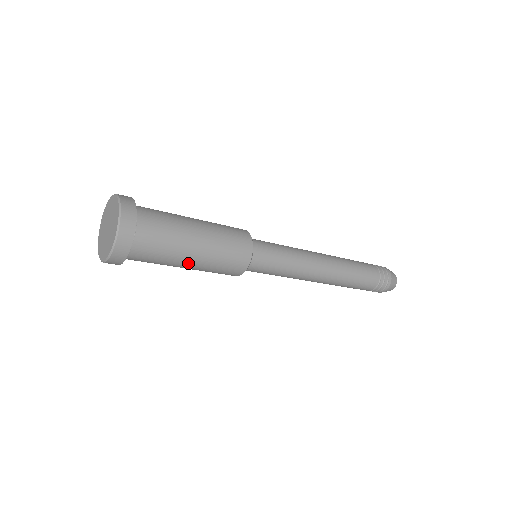
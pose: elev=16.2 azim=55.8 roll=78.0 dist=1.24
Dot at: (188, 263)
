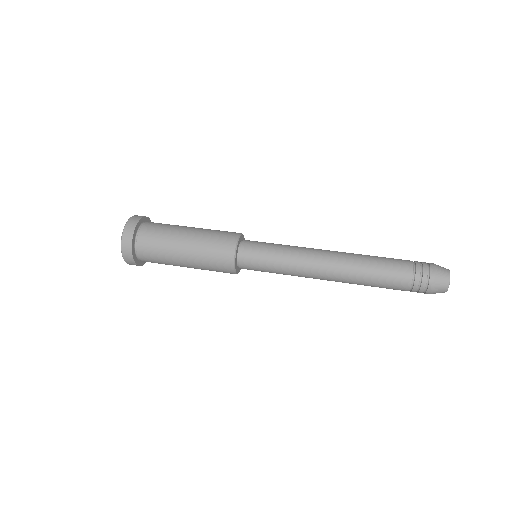
Dot at: occluded
